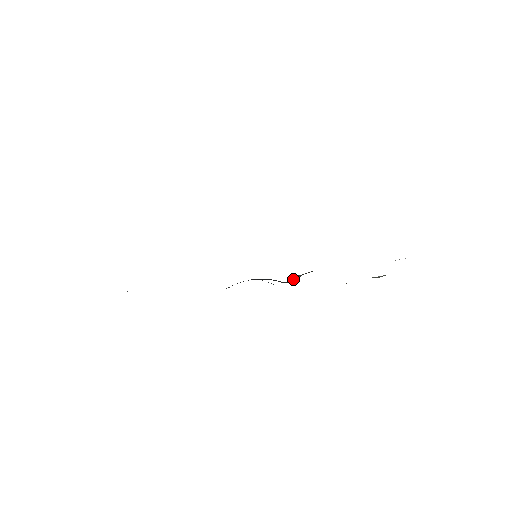
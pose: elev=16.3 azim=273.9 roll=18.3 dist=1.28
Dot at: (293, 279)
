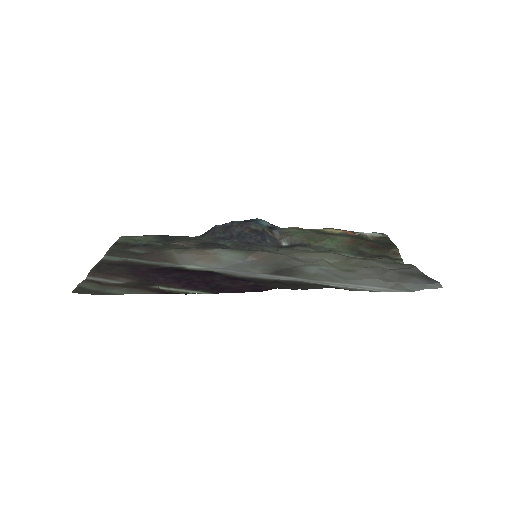
Dot at: (287, 241)
